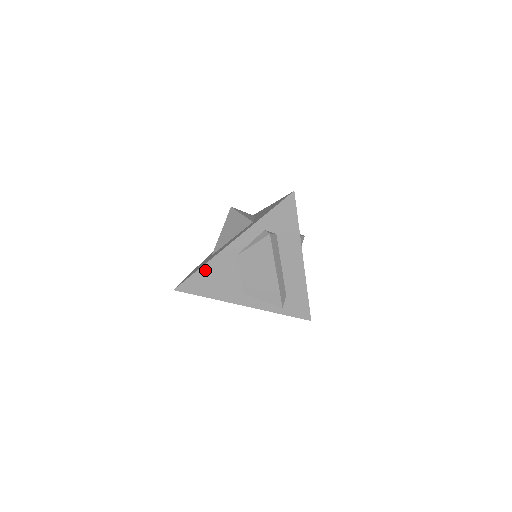
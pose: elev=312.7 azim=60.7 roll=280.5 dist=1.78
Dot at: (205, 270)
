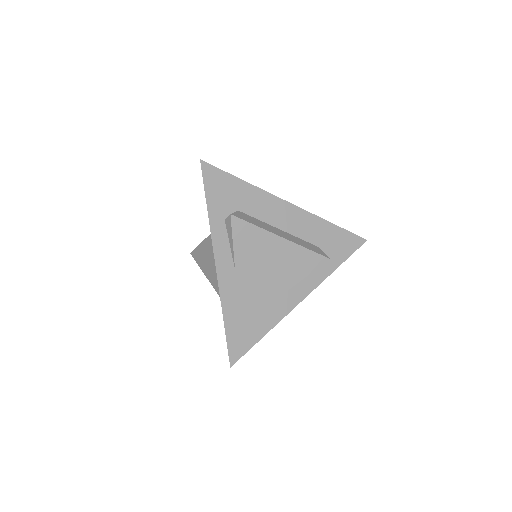
Dot at: (229, 316)
